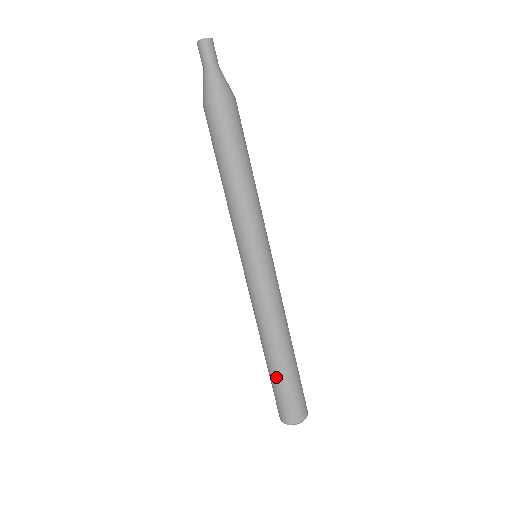
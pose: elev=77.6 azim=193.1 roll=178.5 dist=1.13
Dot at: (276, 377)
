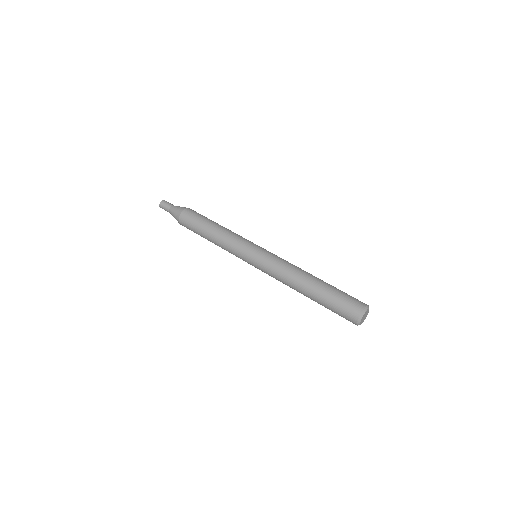
Dot at: (325, 293)
